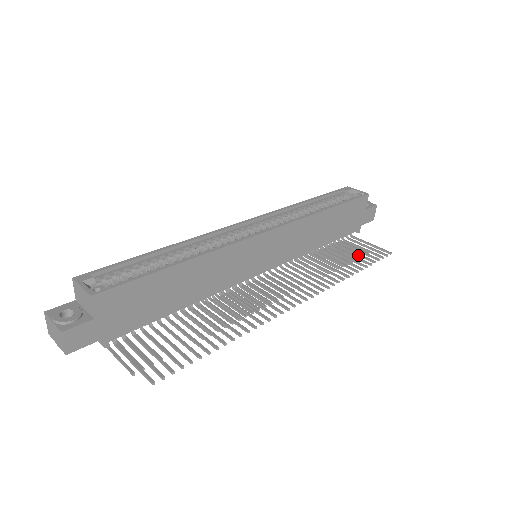
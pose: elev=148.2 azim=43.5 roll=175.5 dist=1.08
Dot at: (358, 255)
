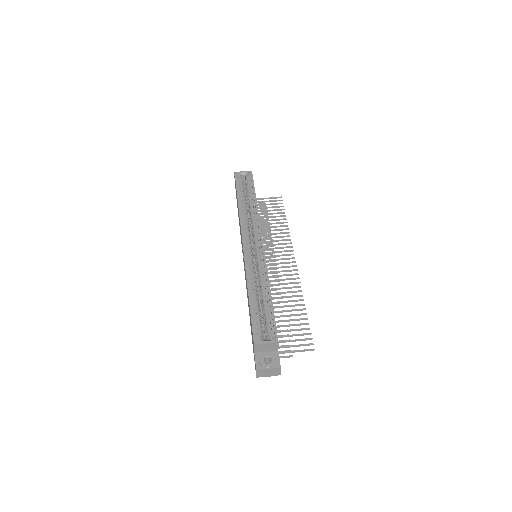
Dot at: occluded
